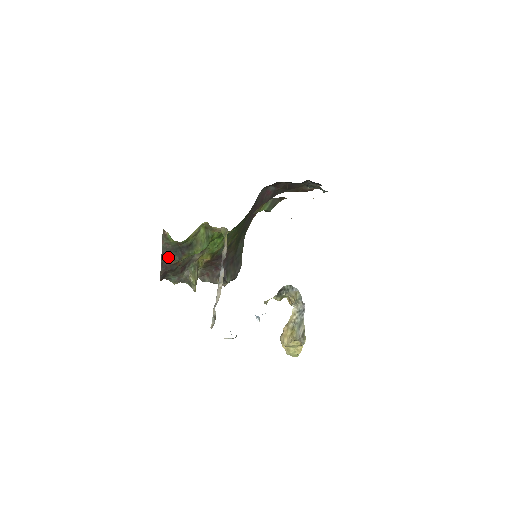
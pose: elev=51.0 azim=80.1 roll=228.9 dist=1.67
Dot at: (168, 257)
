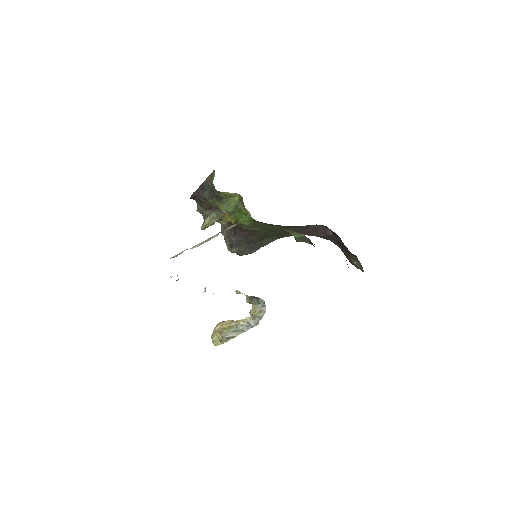
Dot at: (204, 189)
